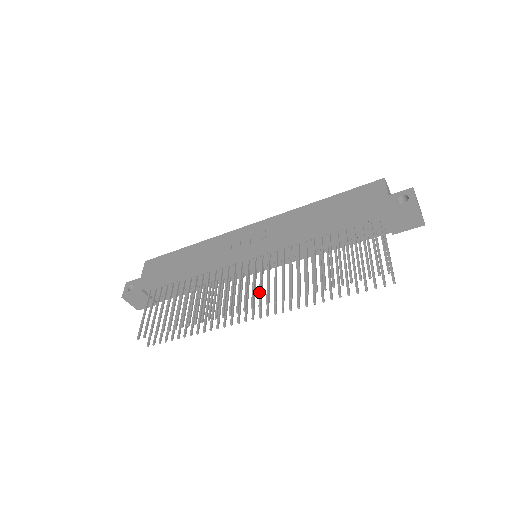
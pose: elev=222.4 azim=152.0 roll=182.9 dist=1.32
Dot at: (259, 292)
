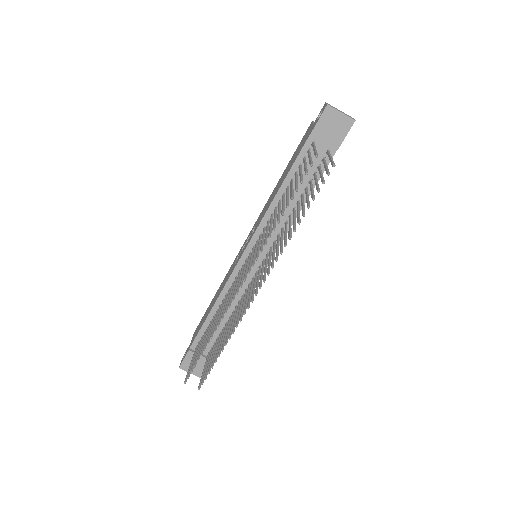
Dot at: occluded
